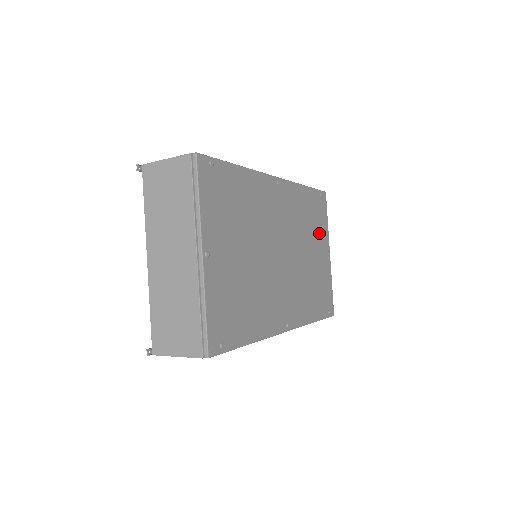
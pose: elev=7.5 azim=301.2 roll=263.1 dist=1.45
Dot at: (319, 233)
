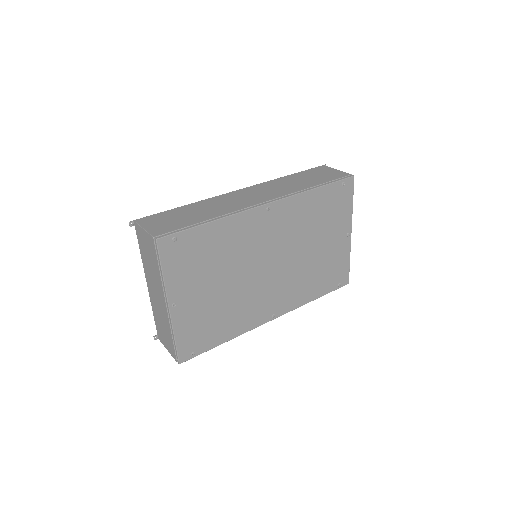
Dot at: (335, 222)
